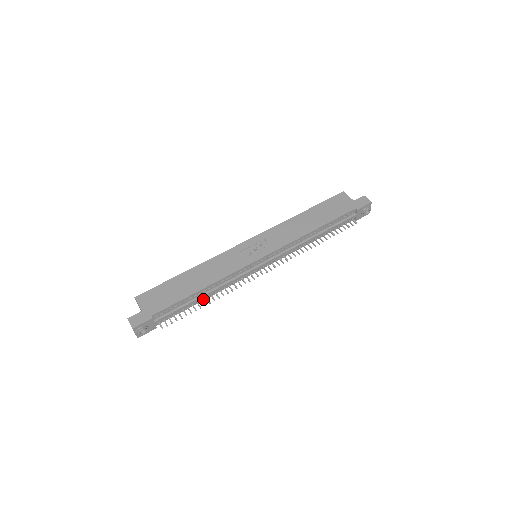
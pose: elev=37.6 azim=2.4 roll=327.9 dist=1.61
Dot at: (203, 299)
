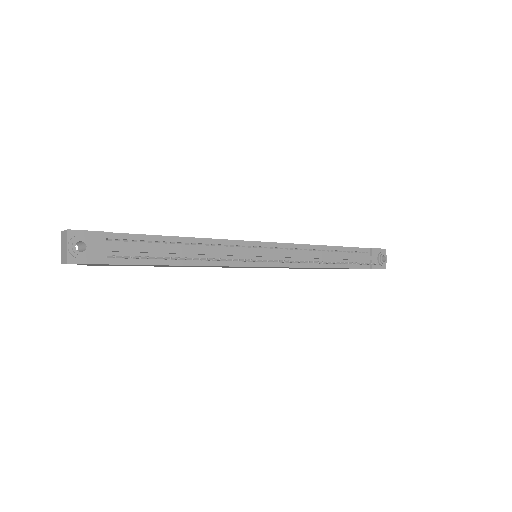
Dot at: (182, 263)
